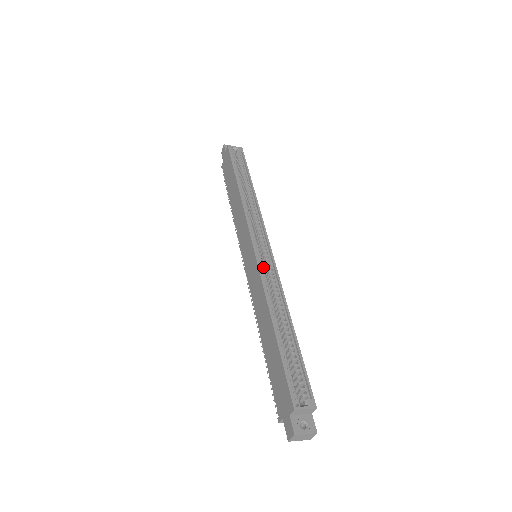
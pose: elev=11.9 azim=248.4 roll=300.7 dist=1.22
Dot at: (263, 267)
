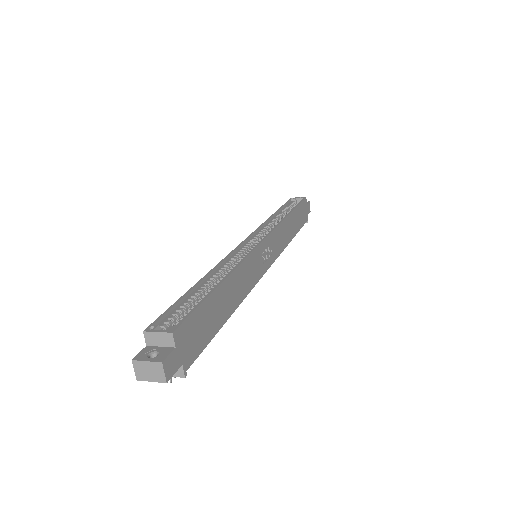
Dot at: (241, 252)
